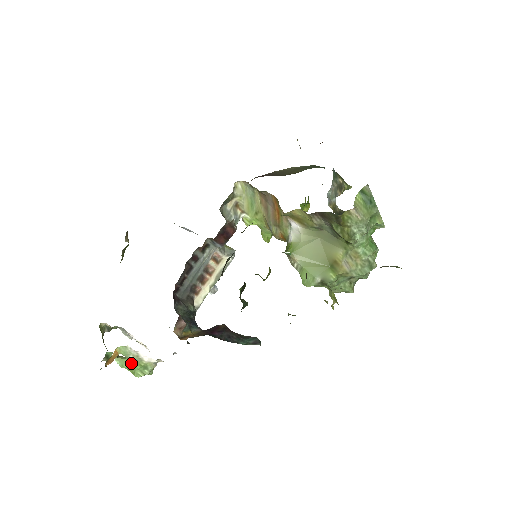
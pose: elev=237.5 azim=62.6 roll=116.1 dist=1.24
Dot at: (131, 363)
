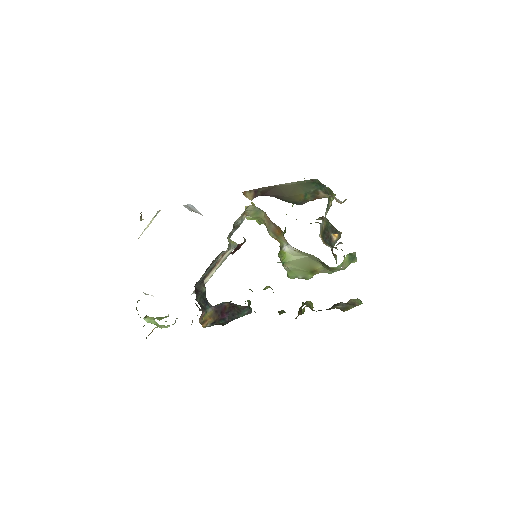
Dot at: (158, 324)
